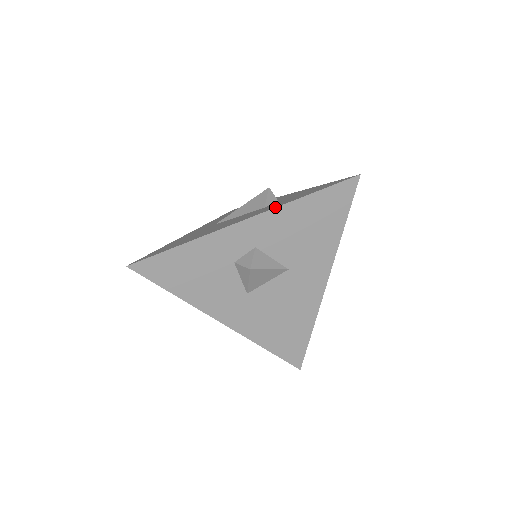
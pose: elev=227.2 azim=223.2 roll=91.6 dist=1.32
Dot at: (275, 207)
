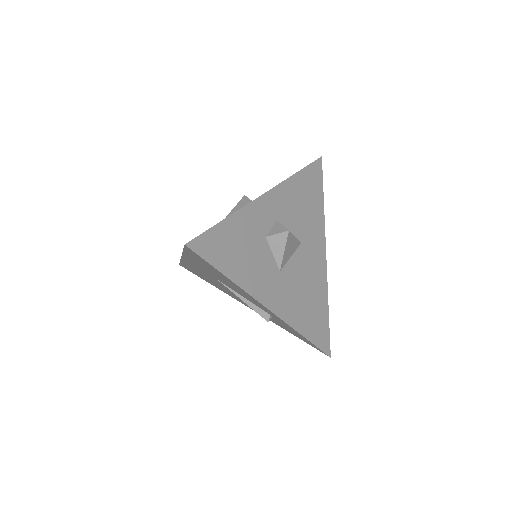
Dot at: (281, 182)
